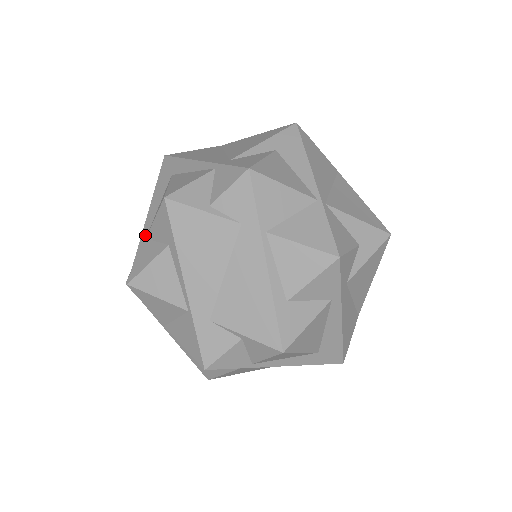
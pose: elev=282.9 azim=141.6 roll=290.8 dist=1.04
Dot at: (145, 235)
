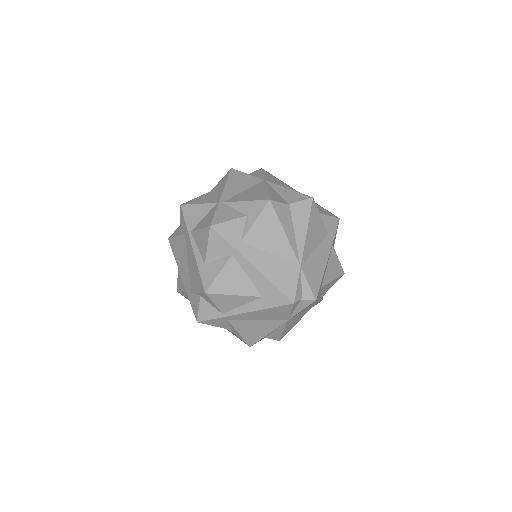
Dot at: occluded
